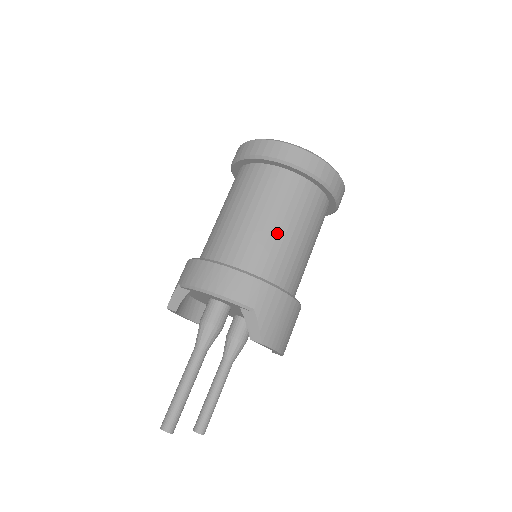
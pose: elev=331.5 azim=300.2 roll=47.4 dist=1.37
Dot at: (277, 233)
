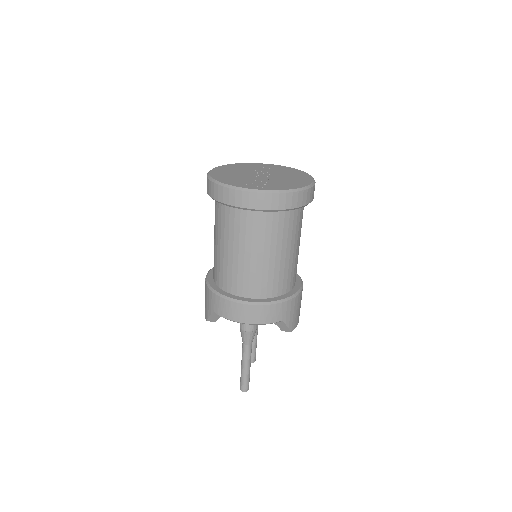
Dot at: (280, 261)
